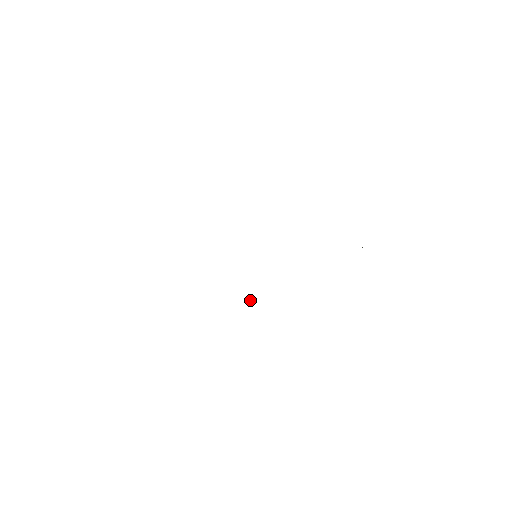
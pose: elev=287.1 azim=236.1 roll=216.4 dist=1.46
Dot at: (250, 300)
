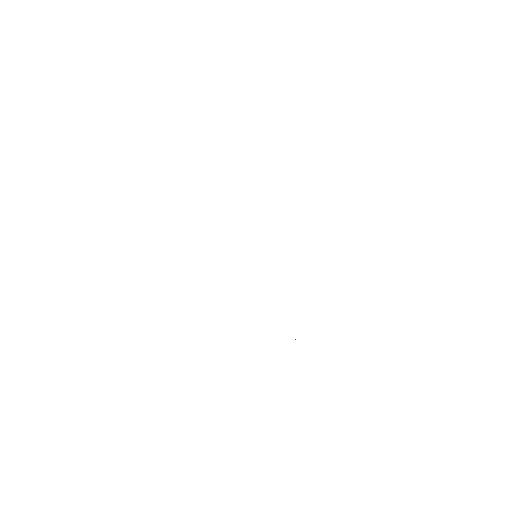
Dot at: occluded
